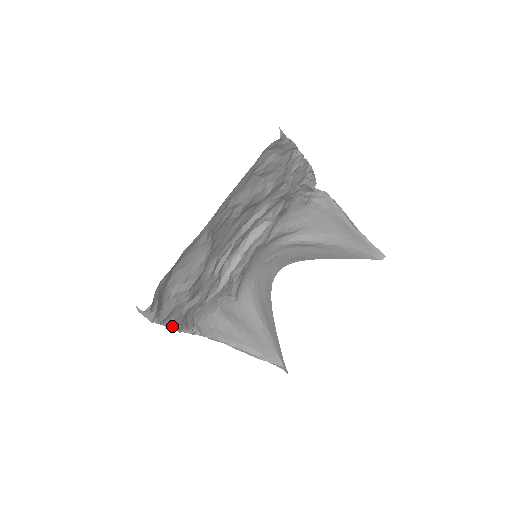
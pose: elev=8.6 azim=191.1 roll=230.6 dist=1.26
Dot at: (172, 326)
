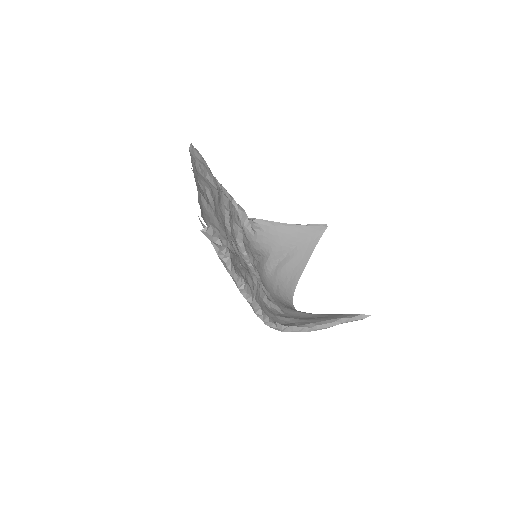
Dot at: (247, 290)
